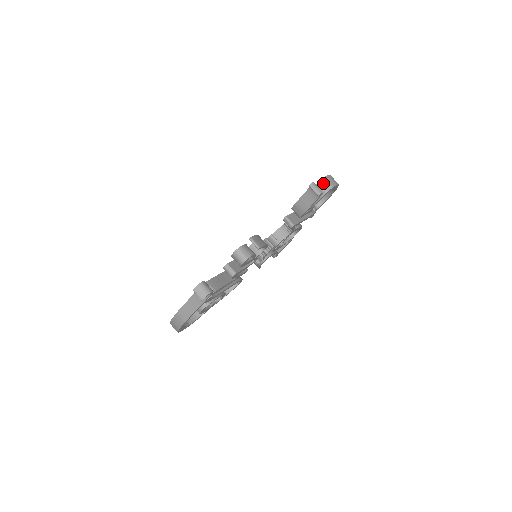
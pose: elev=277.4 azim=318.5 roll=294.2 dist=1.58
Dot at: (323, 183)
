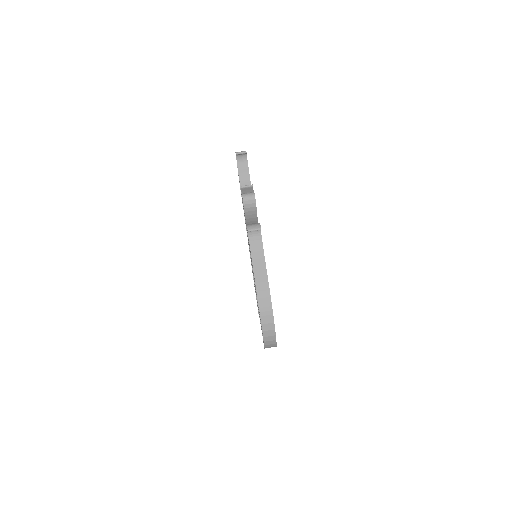
Dot at: occluded
